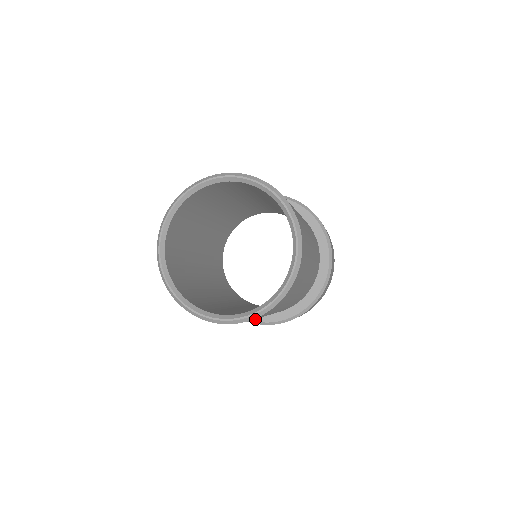
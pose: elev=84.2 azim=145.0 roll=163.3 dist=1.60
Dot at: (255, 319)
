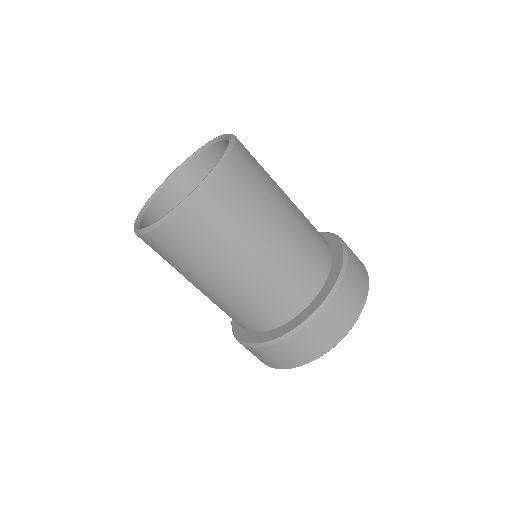
Dot at: (263, 340)
